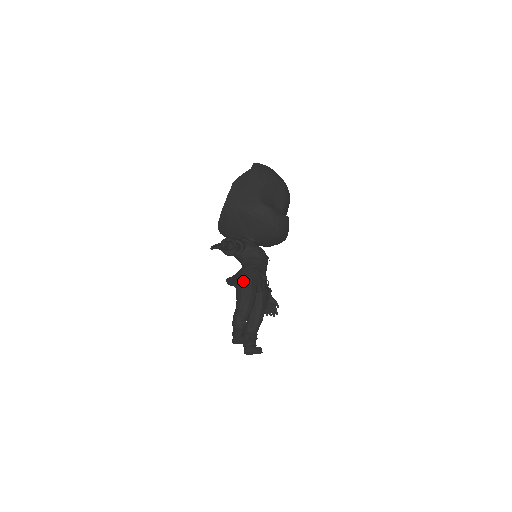
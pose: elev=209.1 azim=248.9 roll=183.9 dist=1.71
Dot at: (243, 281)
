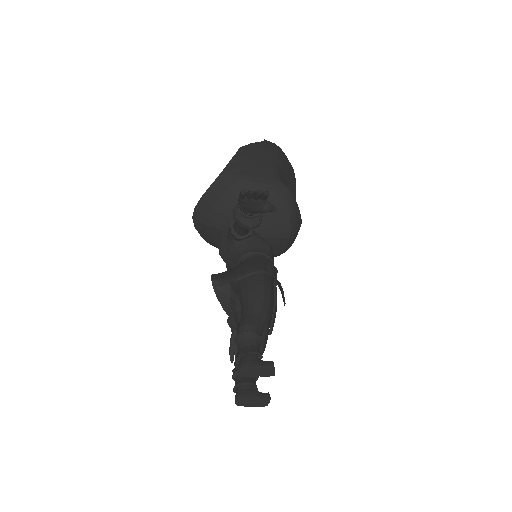
Dot at: (258, 274)
